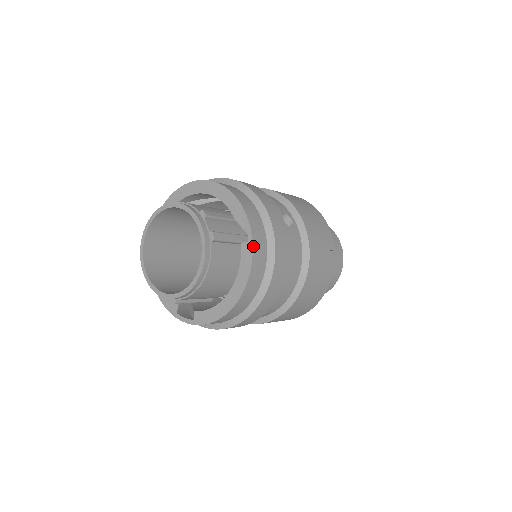
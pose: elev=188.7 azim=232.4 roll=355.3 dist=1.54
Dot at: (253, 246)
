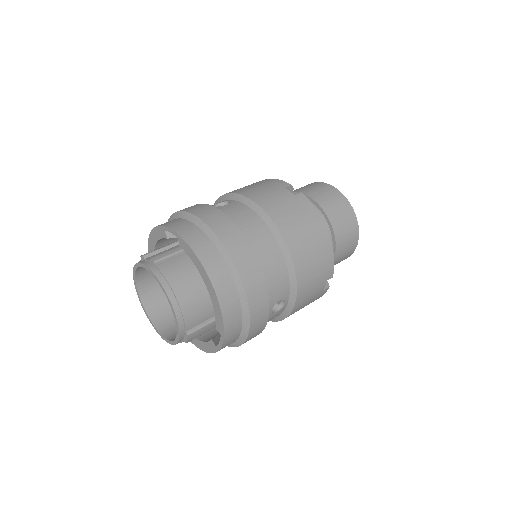
Dot at: (181, 237)
